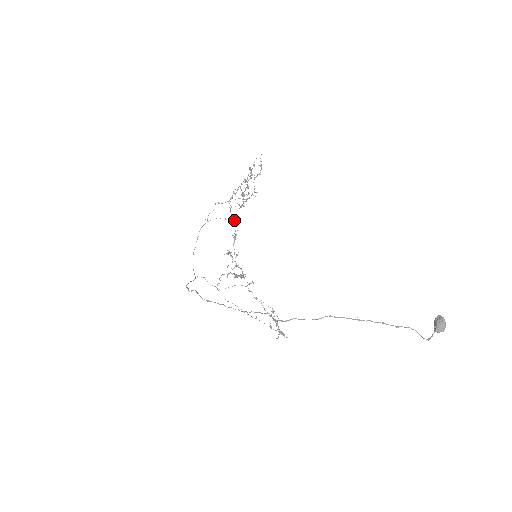
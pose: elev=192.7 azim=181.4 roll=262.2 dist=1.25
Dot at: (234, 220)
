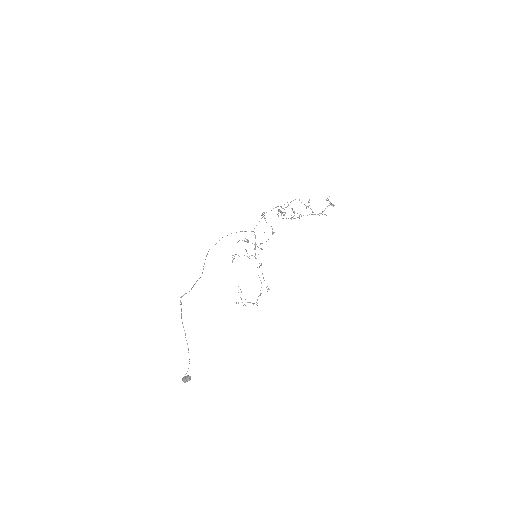
Dot at: occluded
